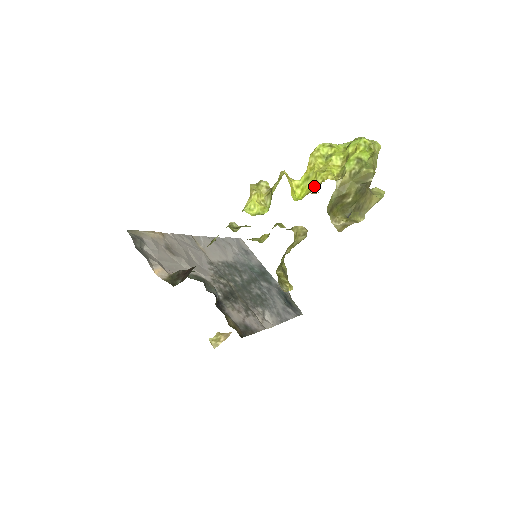
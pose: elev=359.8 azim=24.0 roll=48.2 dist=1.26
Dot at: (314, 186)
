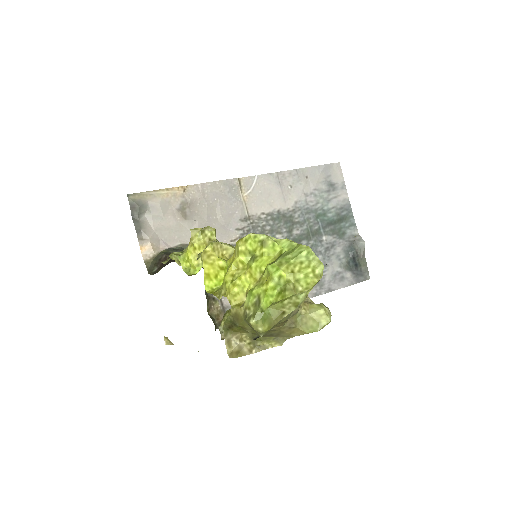
Dot at: (220, 290)
